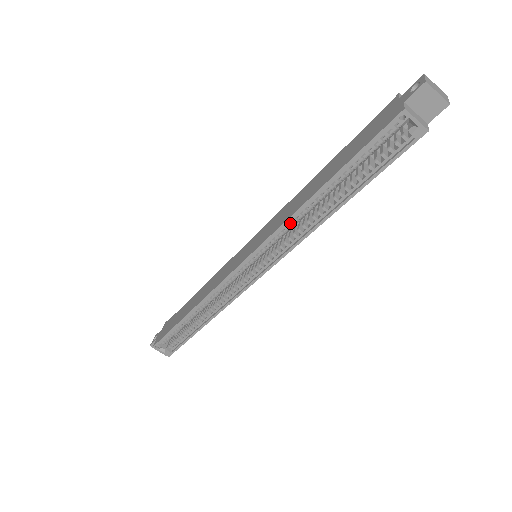
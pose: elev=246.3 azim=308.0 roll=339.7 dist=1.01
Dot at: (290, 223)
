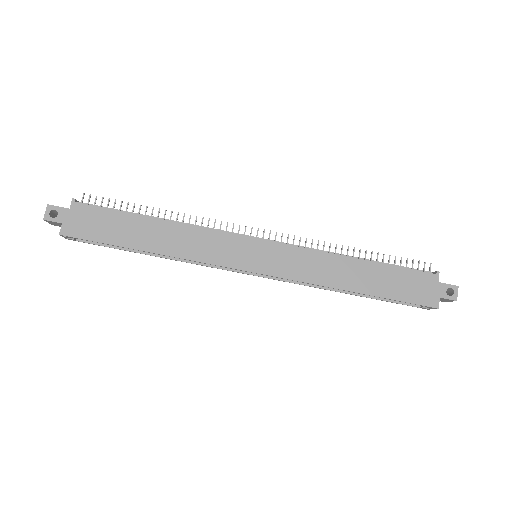
Dot at: (316, 283)
